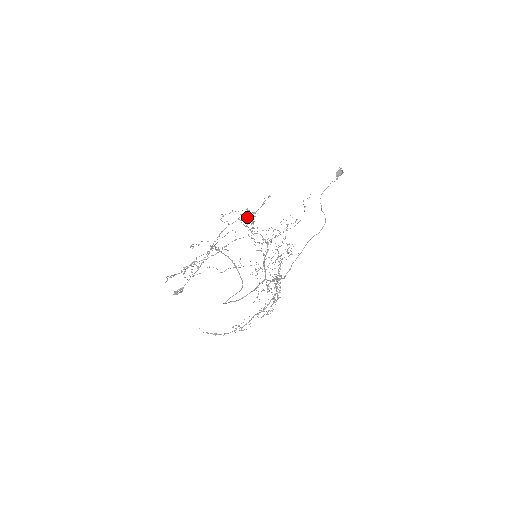
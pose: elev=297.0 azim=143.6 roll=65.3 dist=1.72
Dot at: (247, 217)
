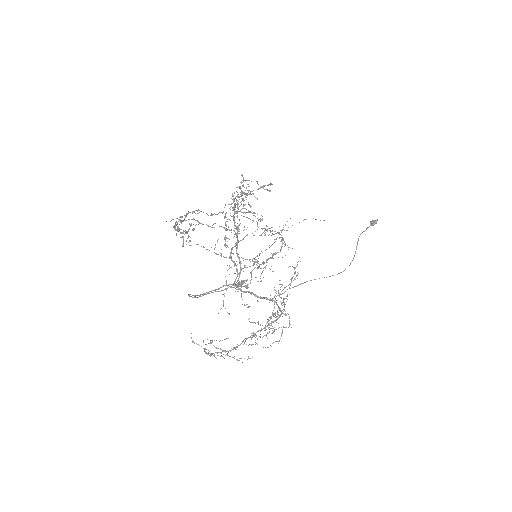
Dot at: occluded
